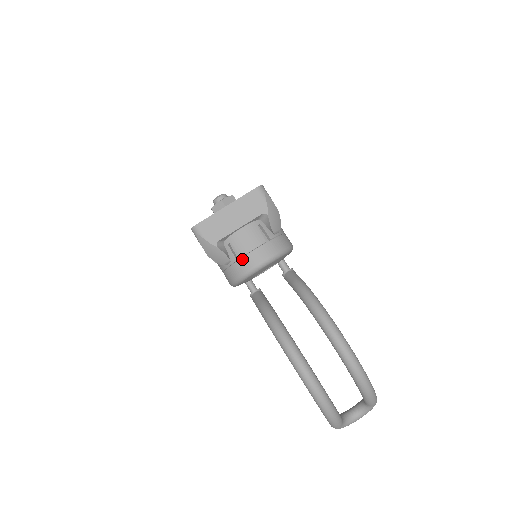
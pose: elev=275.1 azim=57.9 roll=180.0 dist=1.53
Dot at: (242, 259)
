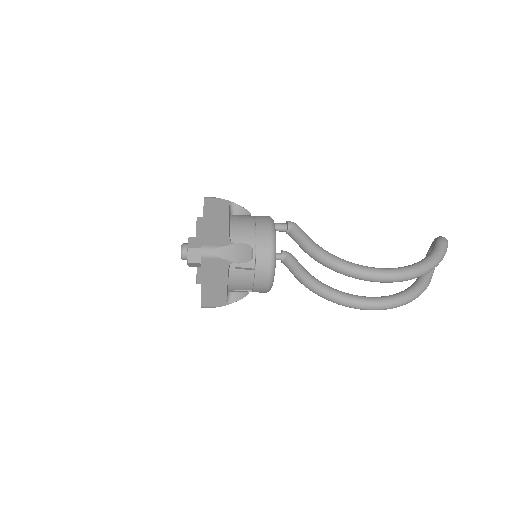
Dot at: (254, 290)
